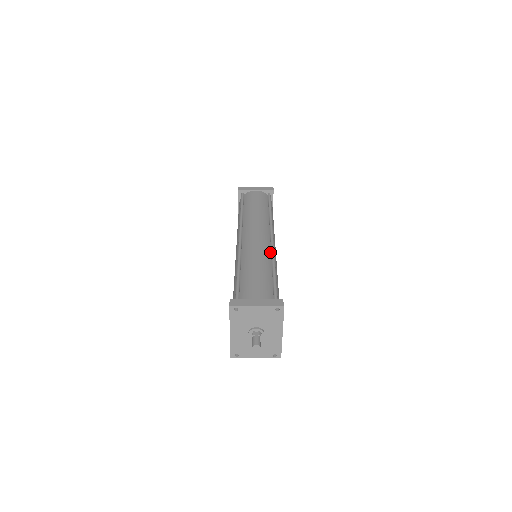
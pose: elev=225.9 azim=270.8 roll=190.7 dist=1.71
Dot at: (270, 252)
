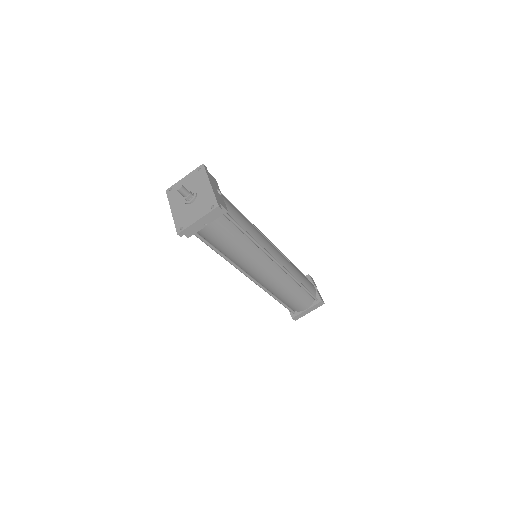
Dot at: occluded
